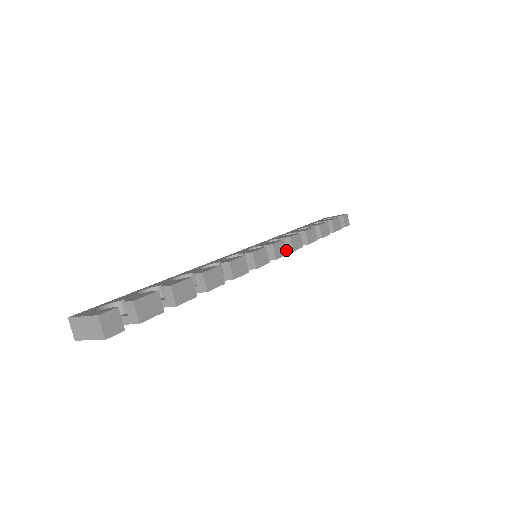
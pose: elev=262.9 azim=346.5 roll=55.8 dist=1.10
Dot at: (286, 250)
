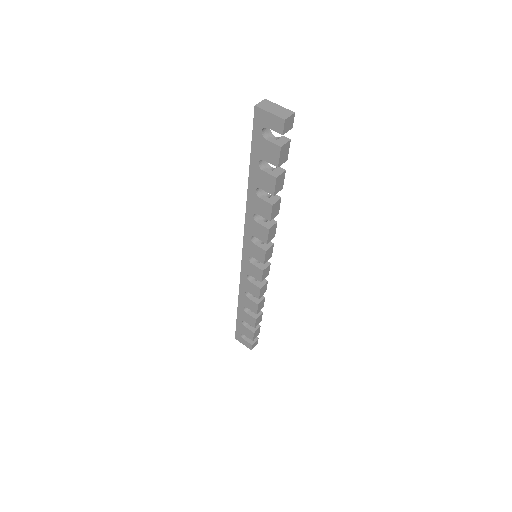
Dot at: occluded
